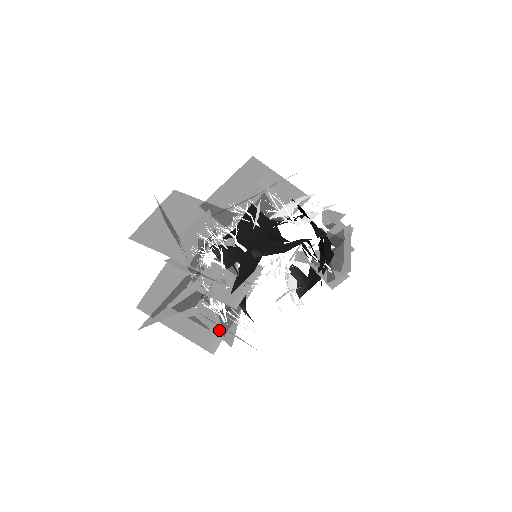
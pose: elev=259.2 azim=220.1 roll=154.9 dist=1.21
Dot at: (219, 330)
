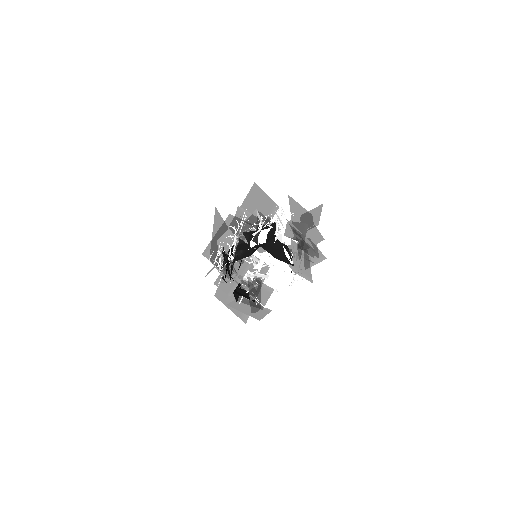
Dot at: occluded
